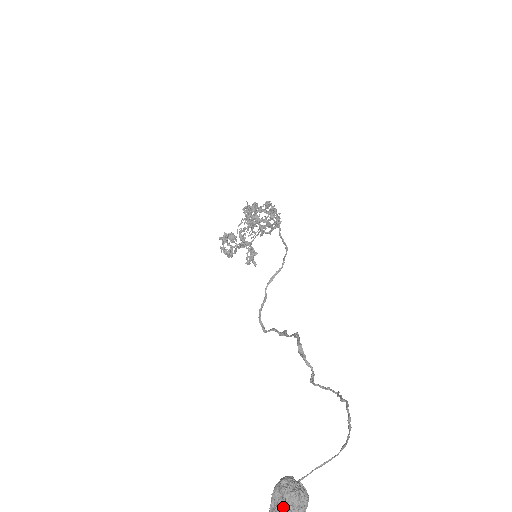
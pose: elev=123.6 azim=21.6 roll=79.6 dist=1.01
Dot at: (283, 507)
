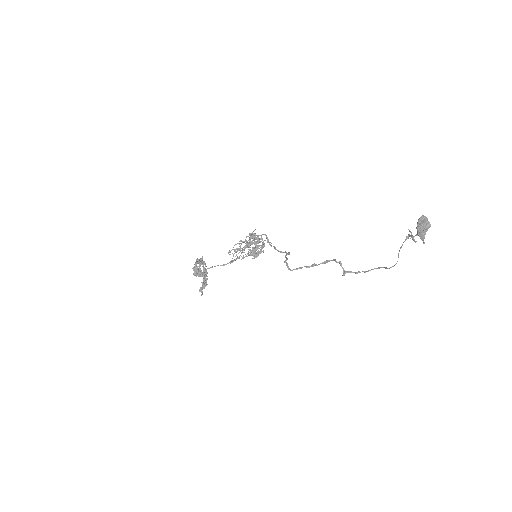
Dot at: (425, 222)
